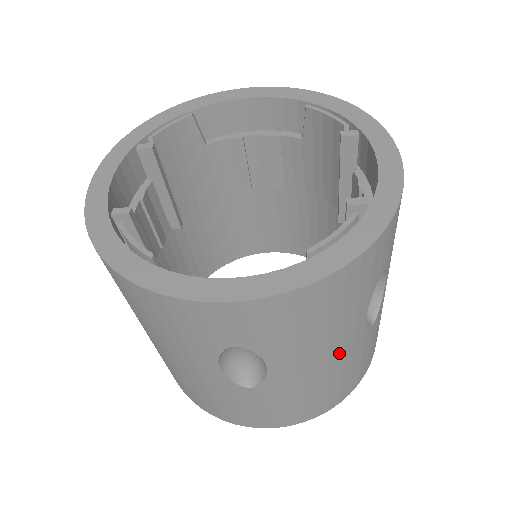
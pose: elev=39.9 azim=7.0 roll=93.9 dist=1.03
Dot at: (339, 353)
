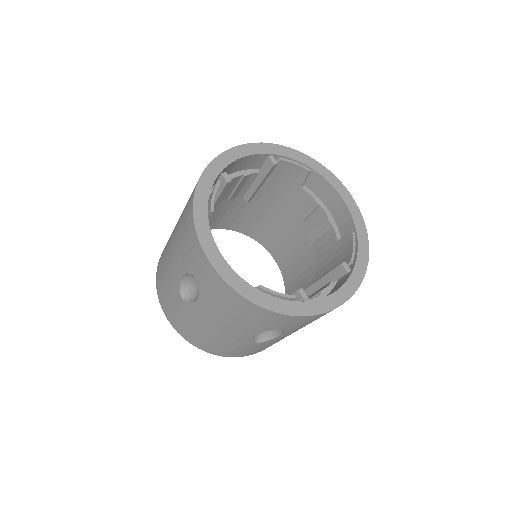
Dot at: (228, 333)
